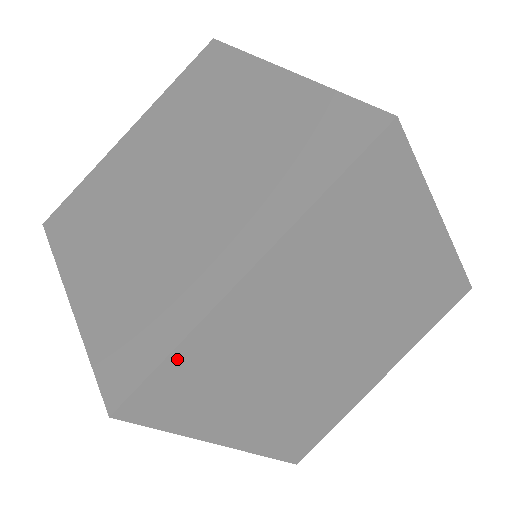
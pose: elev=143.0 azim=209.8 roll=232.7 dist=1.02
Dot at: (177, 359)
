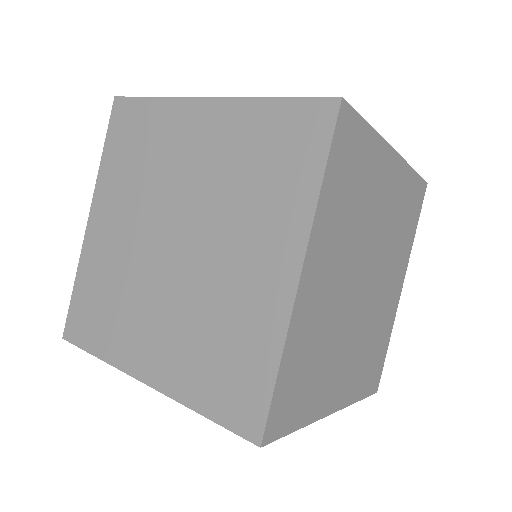
Dot at: occluded
